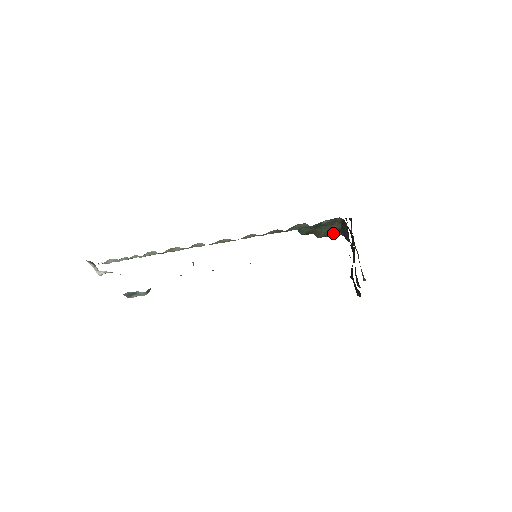
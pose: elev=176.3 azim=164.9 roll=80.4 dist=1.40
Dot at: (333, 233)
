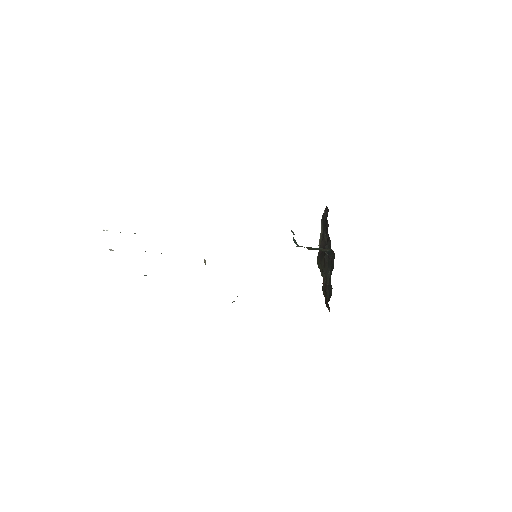
Dot at: (320, 250)
